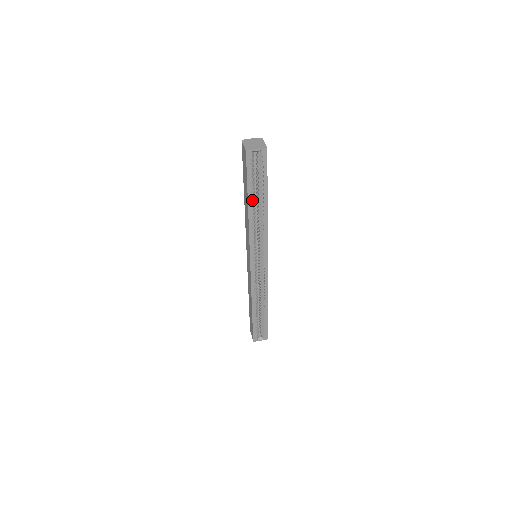
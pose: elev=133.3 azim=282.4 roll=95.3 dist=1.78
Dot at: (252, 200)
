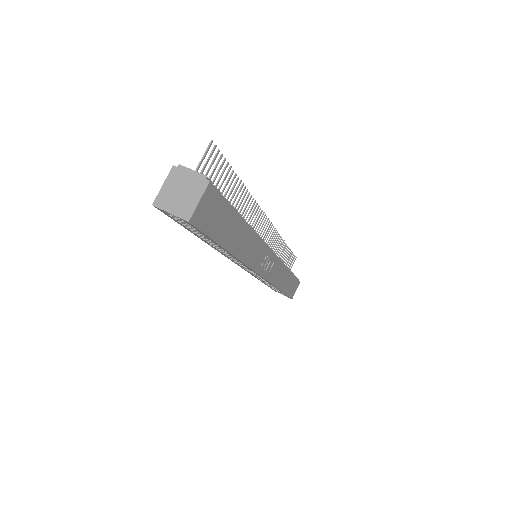
Dot at: (205, 237)
